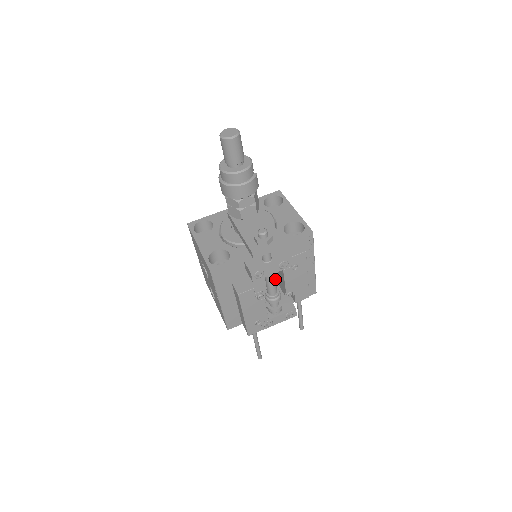
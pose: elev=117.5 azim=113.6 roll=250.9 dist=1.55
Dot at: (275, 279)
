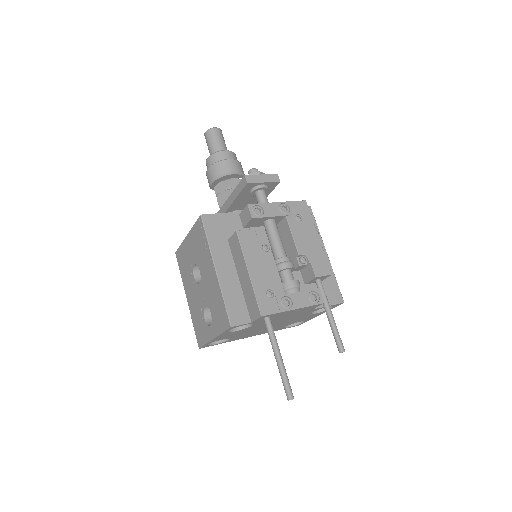
Dot at: (280, 238)
